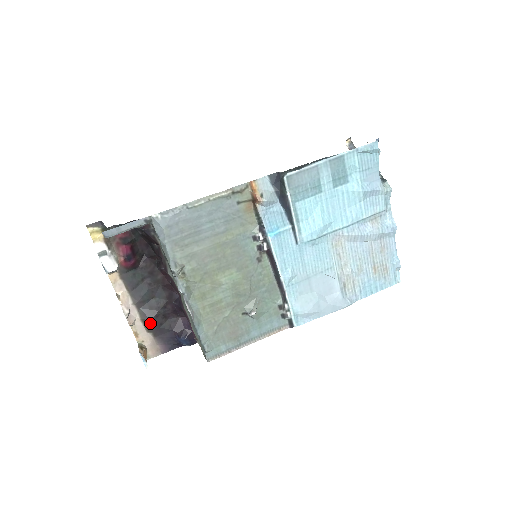
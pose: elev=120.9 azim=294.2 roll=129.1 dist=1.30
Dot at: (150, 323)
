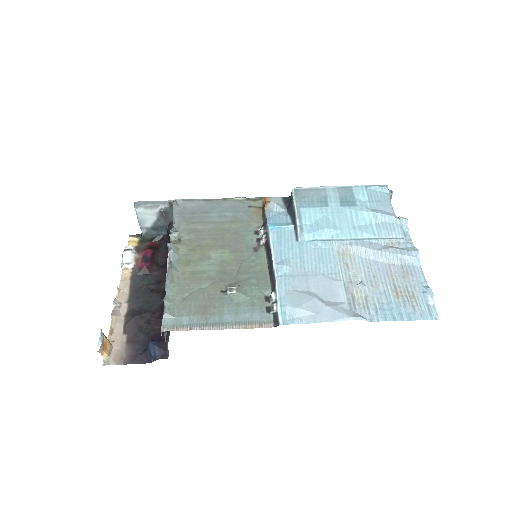
Dot at: (131, 321)
